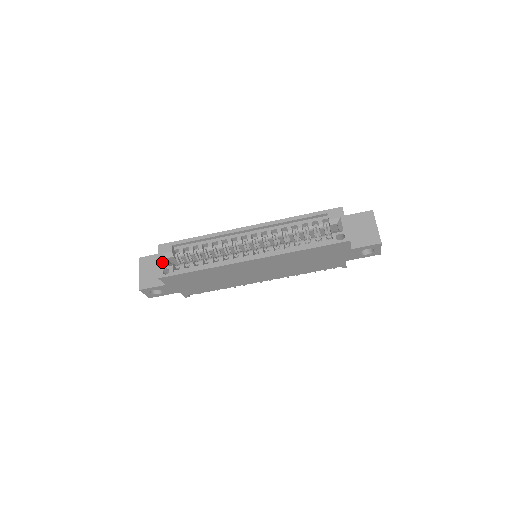
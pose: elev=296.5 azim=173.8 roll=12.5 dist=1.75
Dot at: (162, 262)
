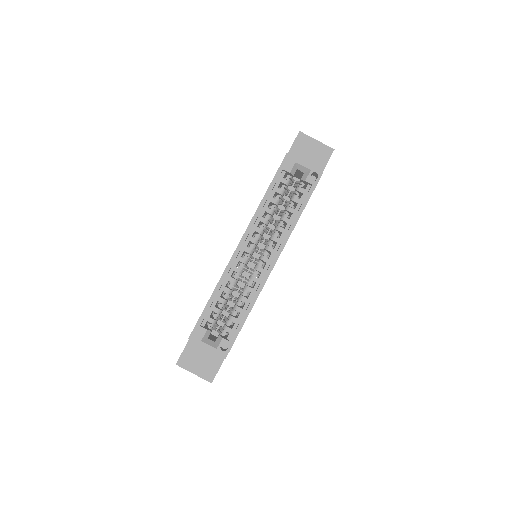
Dot at: (211, 346)
